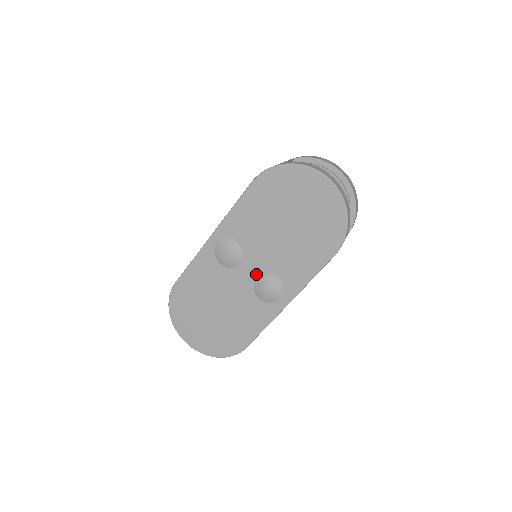
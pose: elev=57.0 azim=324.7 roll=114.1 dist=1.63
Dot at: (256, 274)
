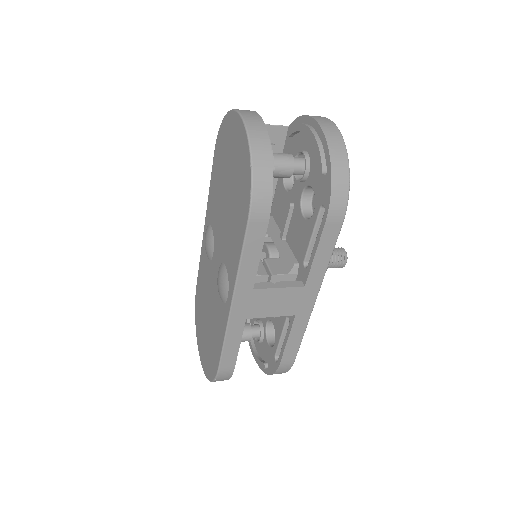
Dot at: (219, 265)
